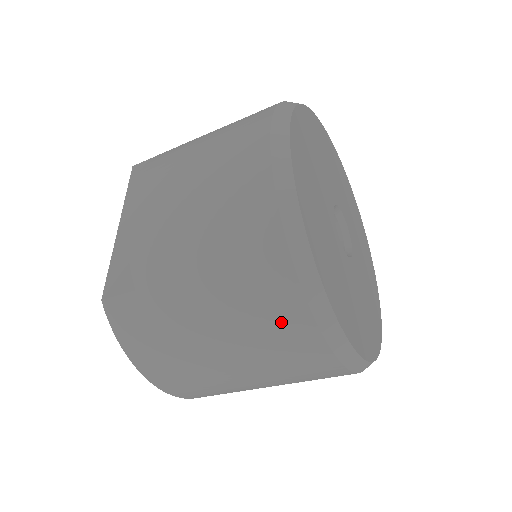
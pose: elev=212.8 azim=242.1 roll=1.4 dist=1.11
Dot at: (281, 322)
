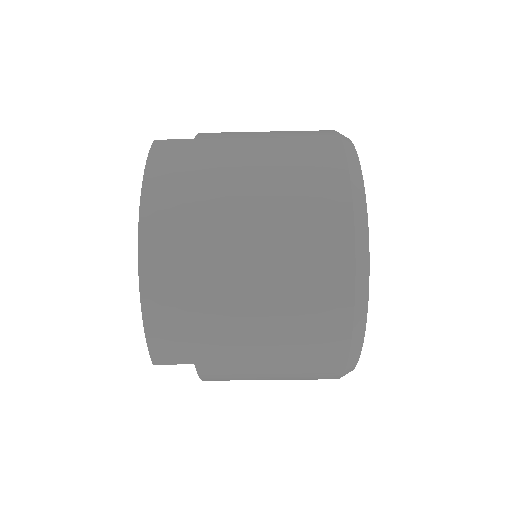
Dot at: (319, 168)
